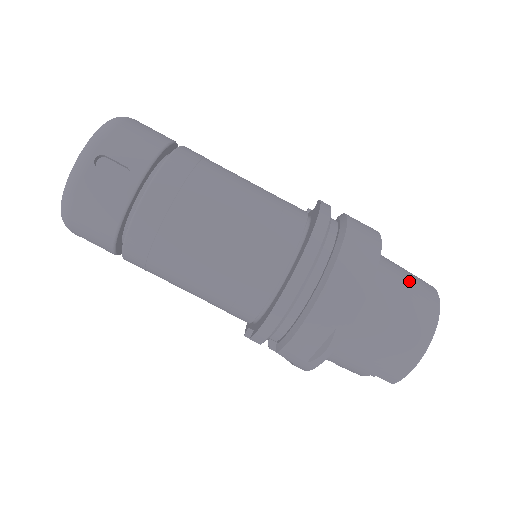
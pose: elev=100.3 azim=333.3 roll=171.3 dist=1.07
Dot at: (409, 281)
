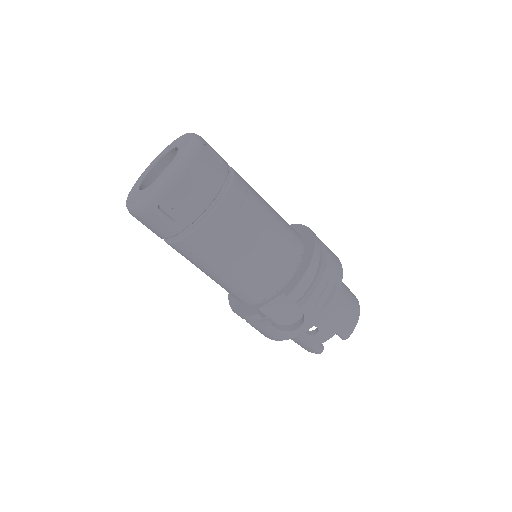
Dot at: occluded
